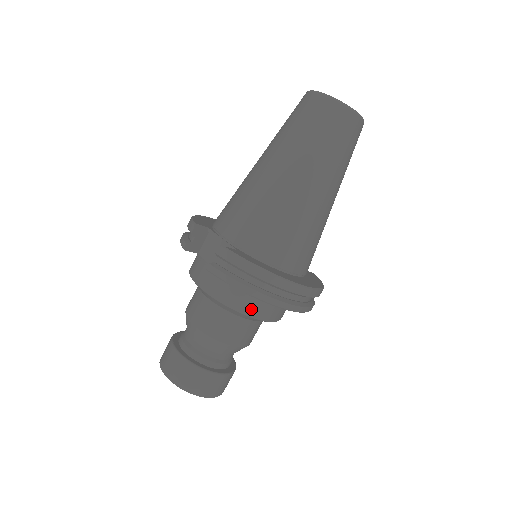
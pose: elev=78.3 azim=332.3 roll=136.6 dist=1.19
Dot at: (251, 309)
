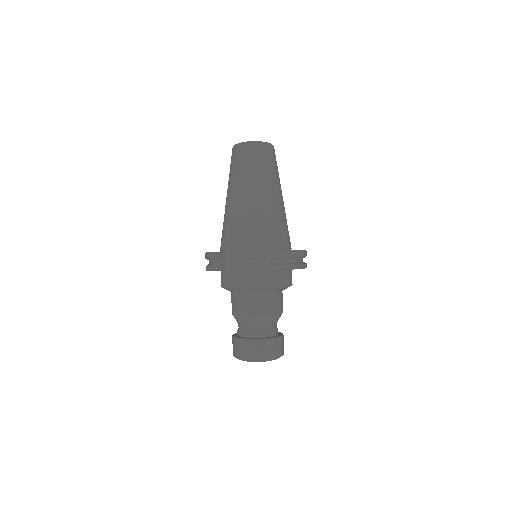
Dot at: (277, 282)
